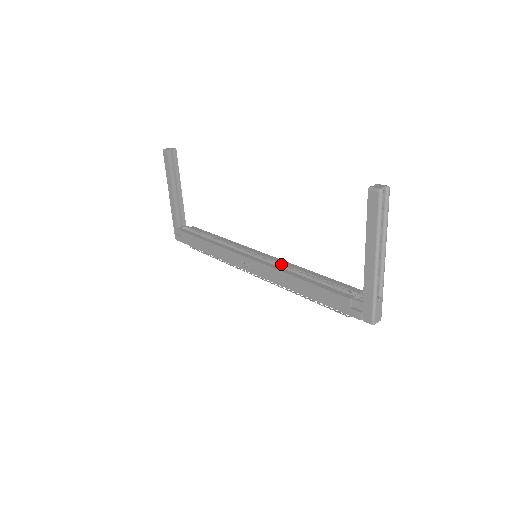
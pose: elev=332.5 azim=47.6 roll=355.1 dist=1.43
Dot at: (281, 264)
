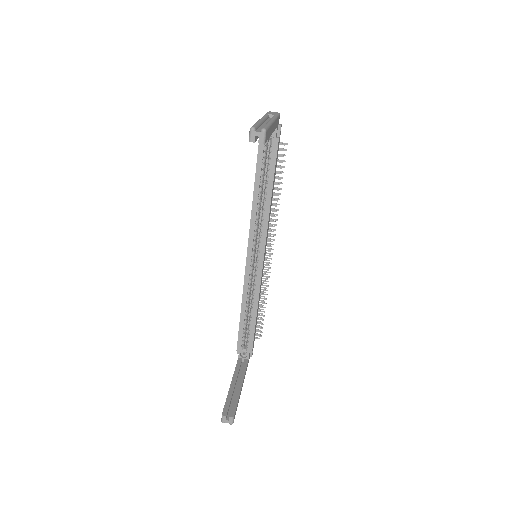
Dot at: (256, 283)
